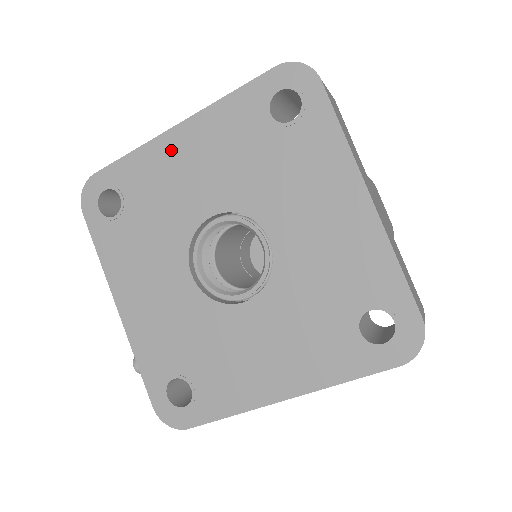
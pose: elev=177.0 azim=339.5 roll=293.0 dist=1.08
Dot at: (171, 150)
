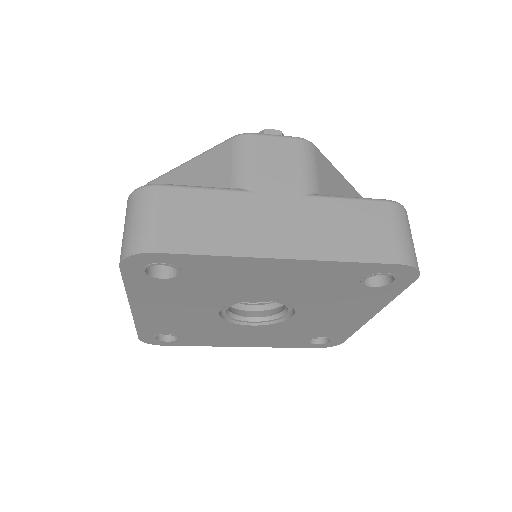
Dot at: (150, 316)
